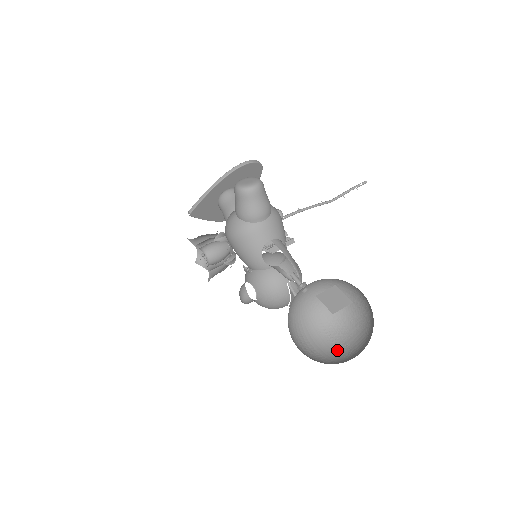
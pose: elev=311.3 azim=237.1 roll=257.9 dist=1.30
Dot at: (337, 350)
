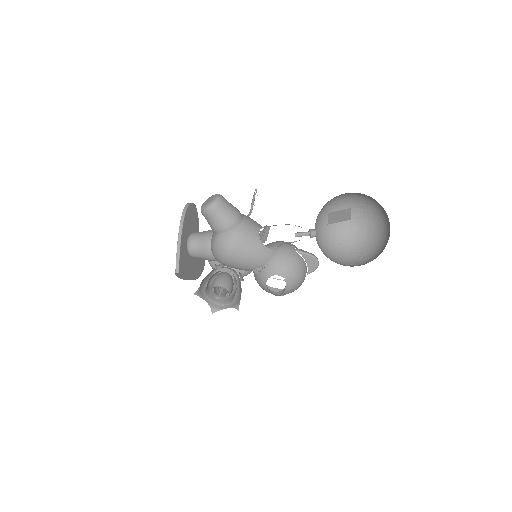
Dot at: (371, 253)
